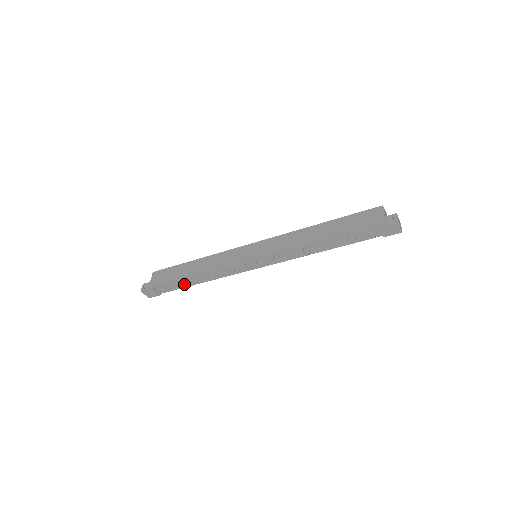
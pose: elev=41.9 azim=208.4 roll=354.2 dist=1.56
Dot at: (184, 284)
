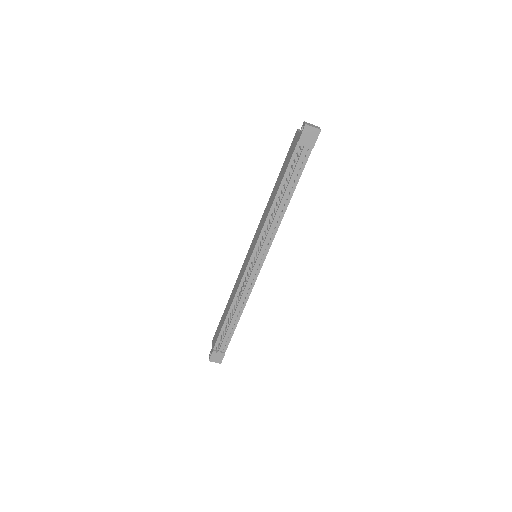
Dot at: (229, 327)
